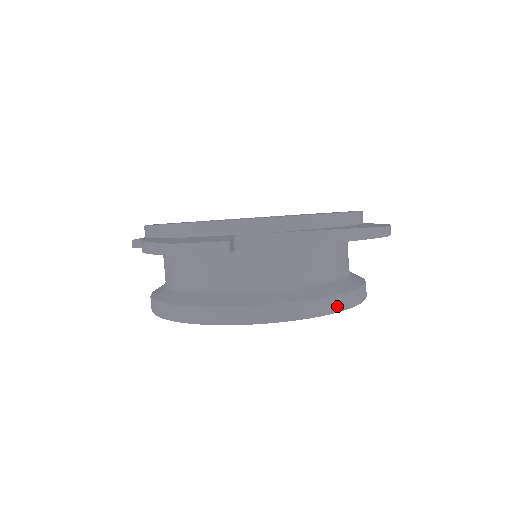
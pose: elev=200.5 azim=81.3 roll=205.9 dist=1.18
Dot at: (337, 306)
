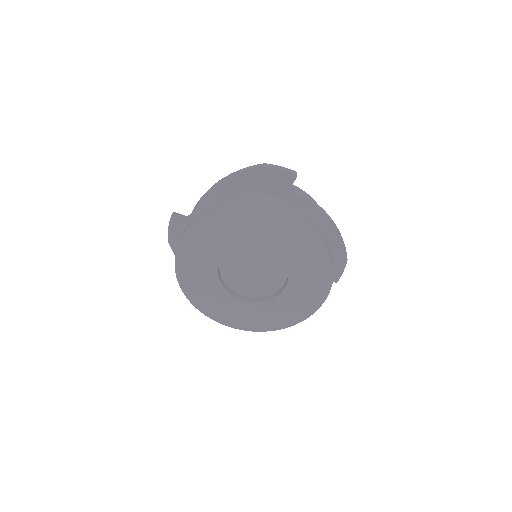
Dot at: (222, 206)
